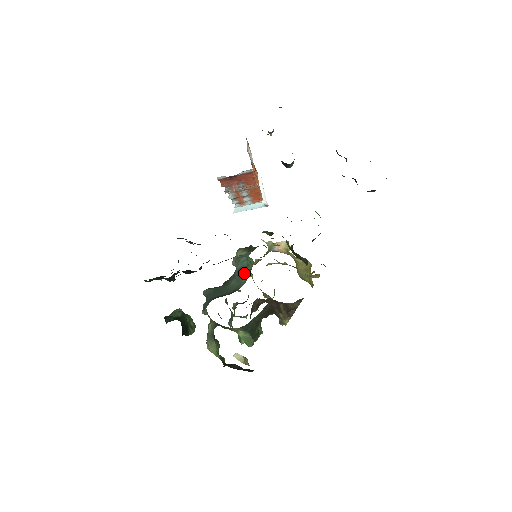
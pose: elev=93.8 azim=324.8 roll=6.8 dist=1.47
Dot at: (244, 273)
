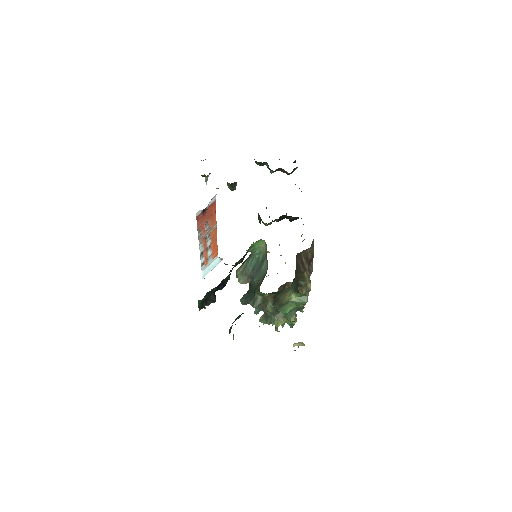
Dot at: (259, 266)
